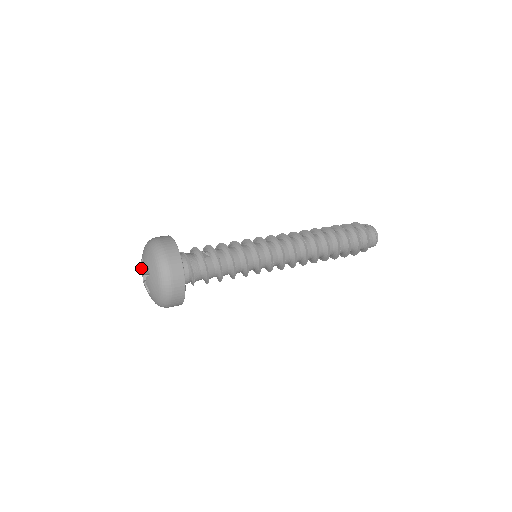
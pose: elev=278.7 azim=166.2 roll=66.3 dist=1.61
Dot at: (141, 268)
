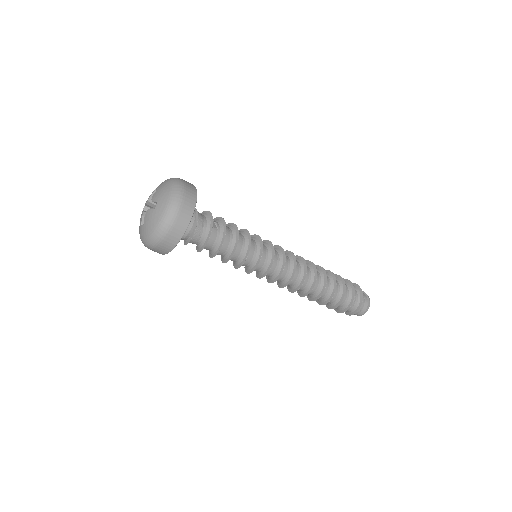
Dot at: (149, 197)
